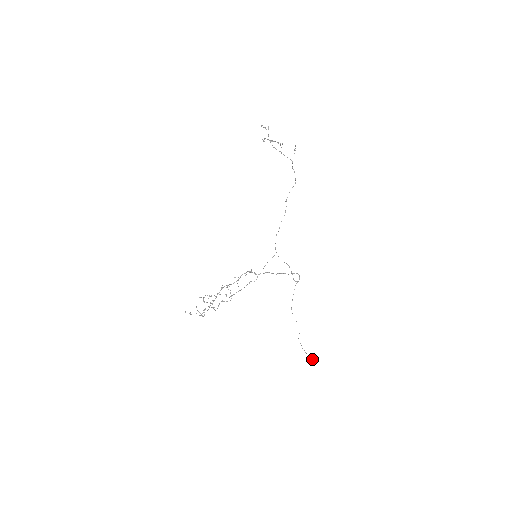
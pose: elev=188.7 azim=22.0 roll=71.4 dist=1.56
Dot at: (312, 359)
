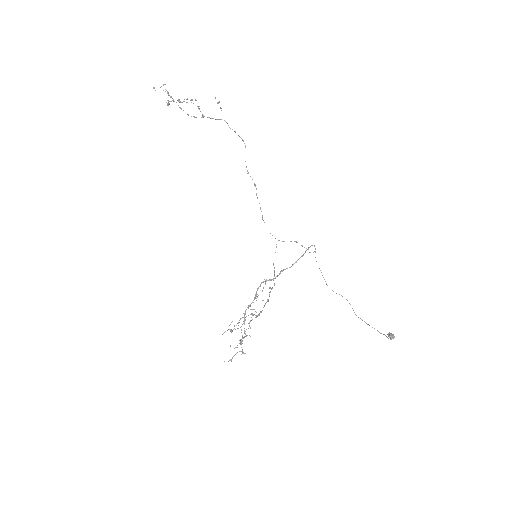
Dot at: (388, 336)
